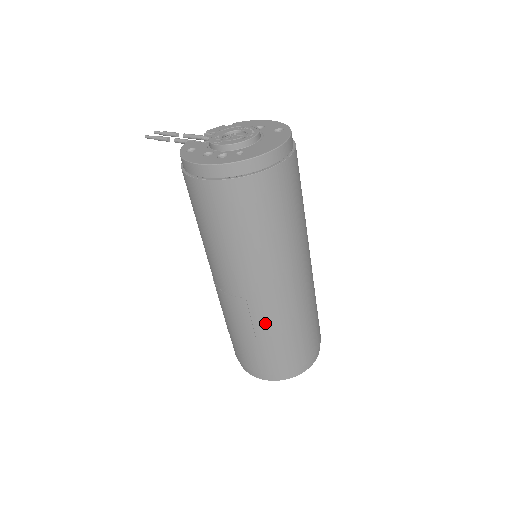
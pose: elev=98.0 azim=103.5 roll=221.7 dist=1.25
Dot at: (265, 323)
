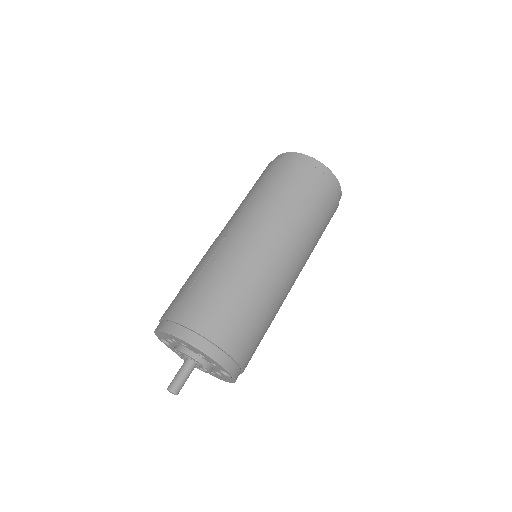
Dot at: (219, 261)
